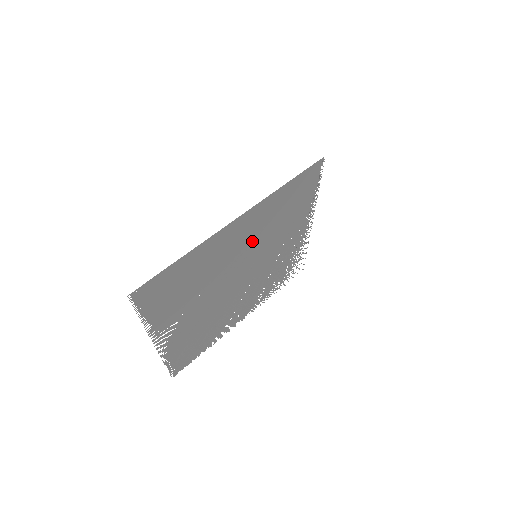
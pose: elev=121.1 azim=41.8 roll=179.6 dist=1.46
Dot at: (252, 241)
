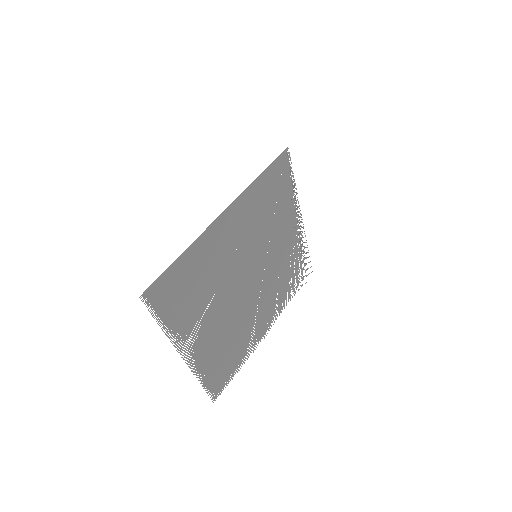
Dot at: (246, 239)
